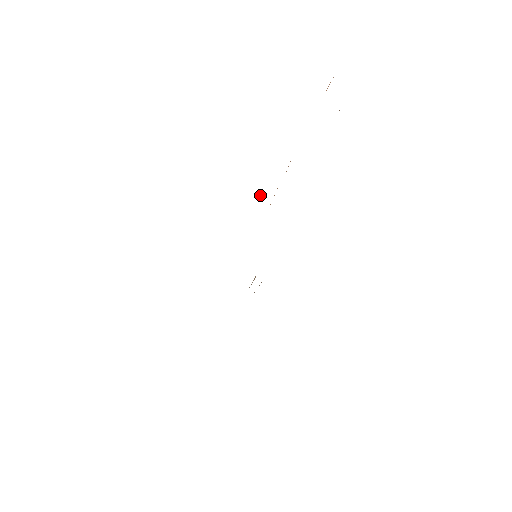
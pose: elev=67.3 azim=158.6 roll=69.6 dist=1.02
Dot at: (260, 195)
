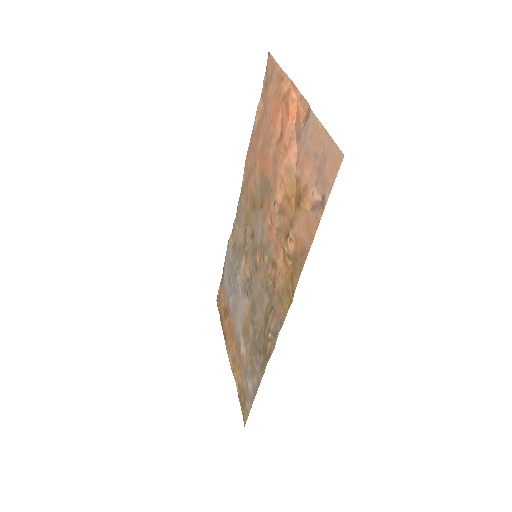
Dot at: (288, 246)
